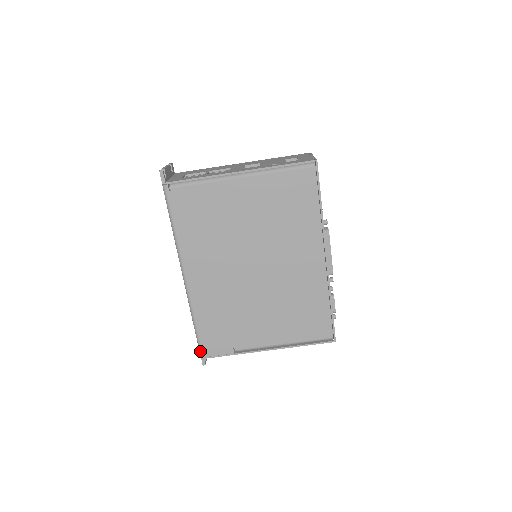
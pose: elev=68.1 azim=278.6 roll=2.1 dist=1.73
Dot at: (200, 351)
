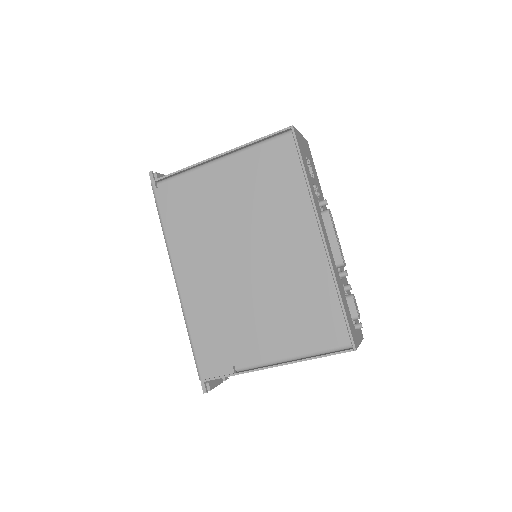
Dot at: (198, 372)
